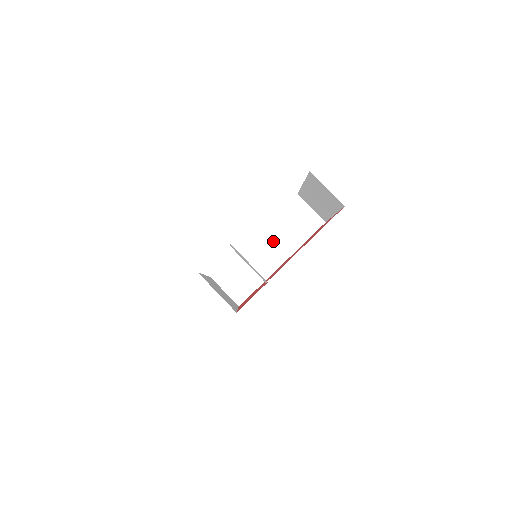
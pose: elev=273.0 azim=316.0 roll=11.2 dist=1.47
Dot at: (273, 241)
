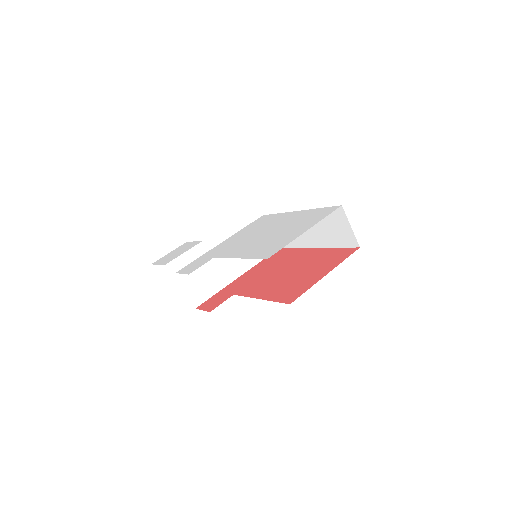
Dot at: (311, 227)
